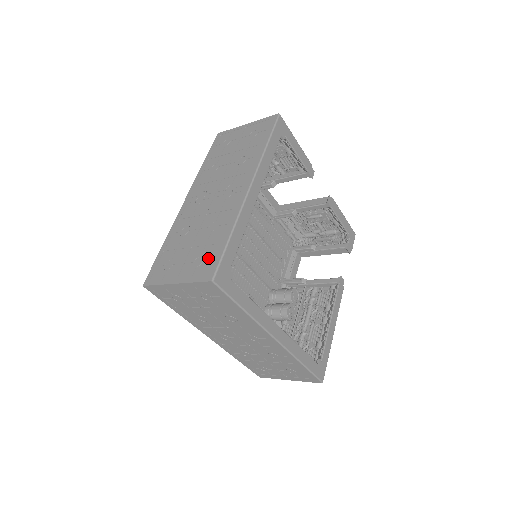
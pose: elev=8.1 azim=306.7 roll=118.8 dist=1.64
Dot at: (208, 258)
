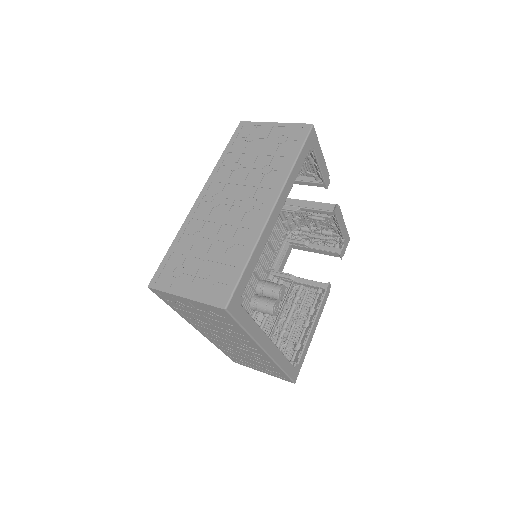
Dot at: (222, 280)
